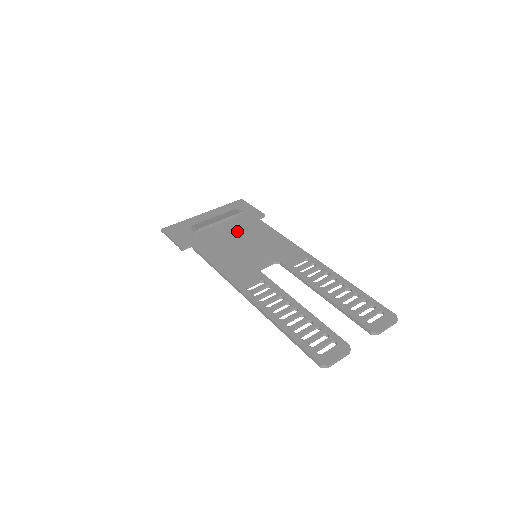
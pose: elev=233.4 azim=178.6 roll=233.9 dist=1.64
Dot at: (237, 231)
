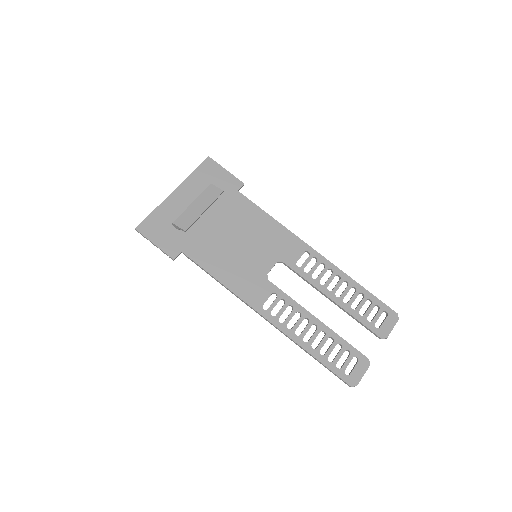
Dot at: (224, 219)
